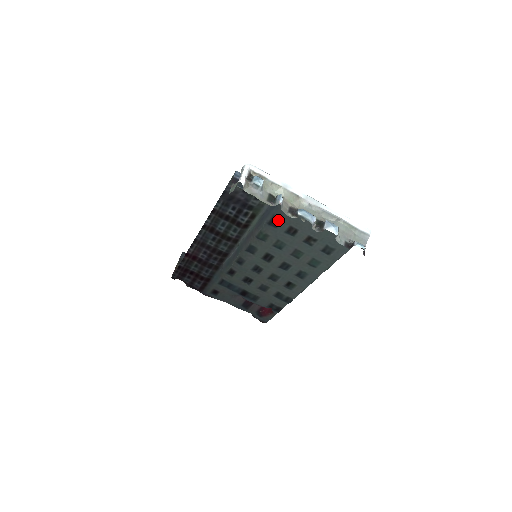
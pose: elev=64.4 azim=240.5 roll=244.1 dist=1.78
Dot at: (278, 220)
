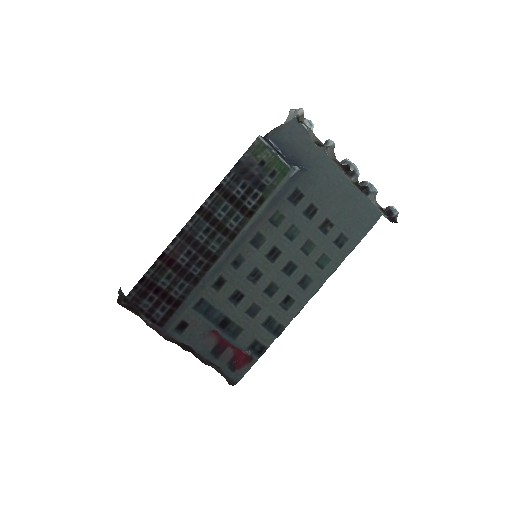
Dot at: (300, 194)
